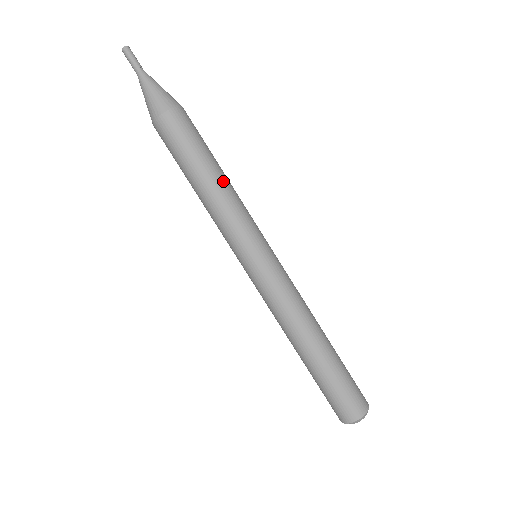
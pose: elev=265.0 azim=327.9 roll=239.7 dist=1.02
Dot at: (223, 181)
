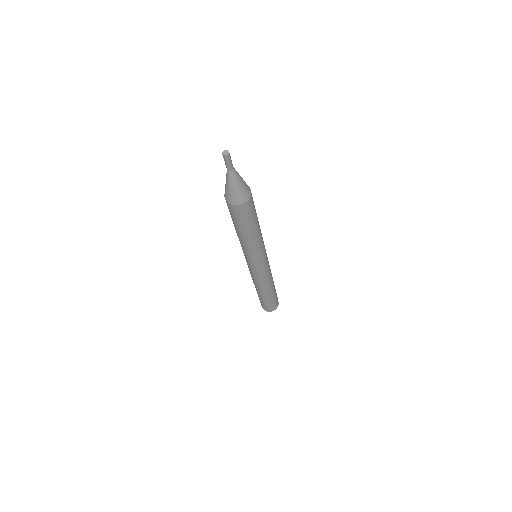
Dot at: (254, 237)
